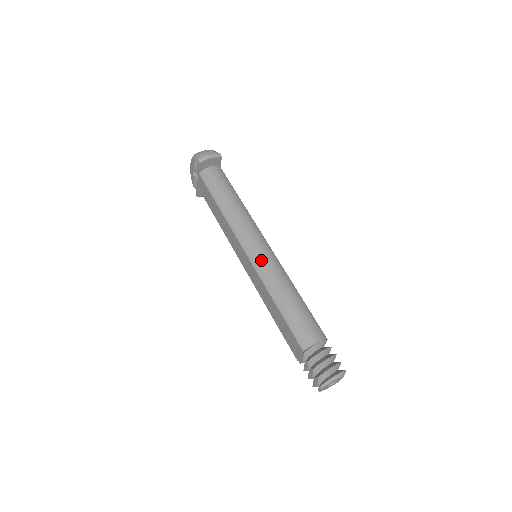
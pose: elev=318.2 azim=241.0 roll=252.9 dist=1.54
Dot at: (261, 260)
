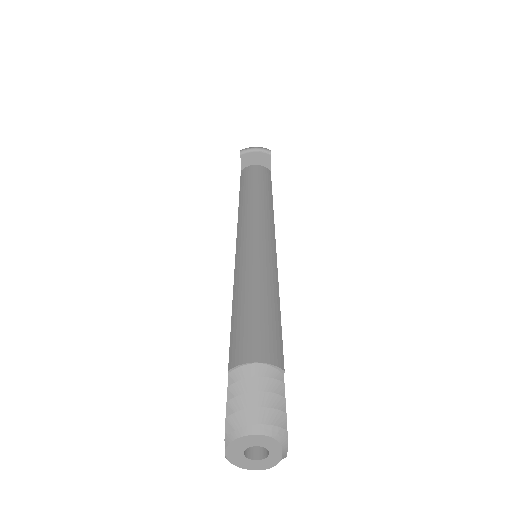
Dot at: (248, 247)
